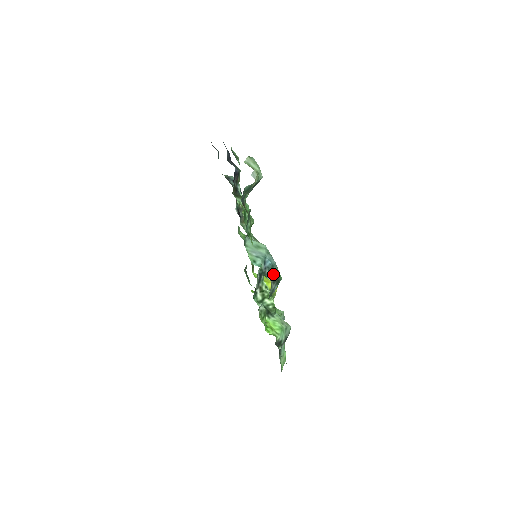
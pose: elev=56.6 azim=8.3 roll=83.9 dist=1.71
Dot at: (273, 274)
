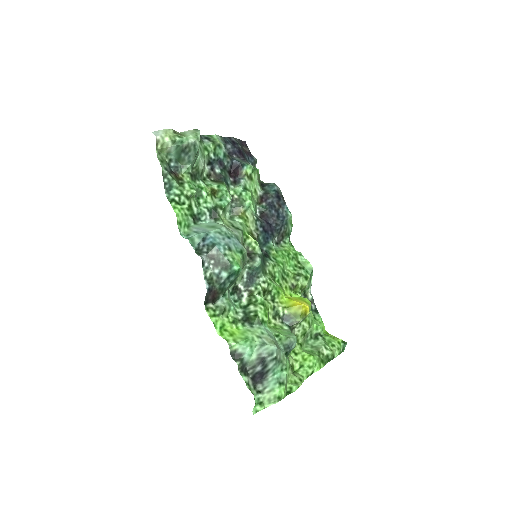
Dot at: (215, 254)
